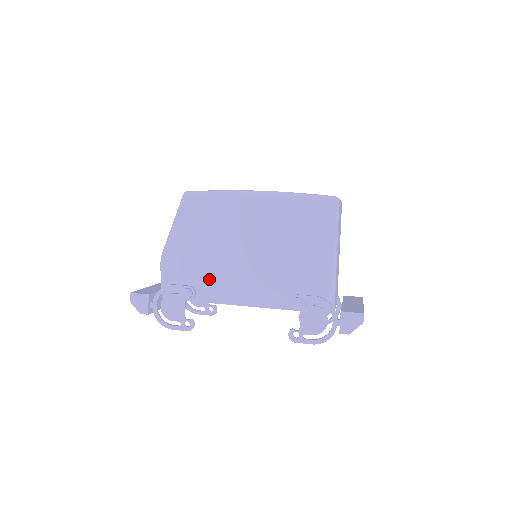
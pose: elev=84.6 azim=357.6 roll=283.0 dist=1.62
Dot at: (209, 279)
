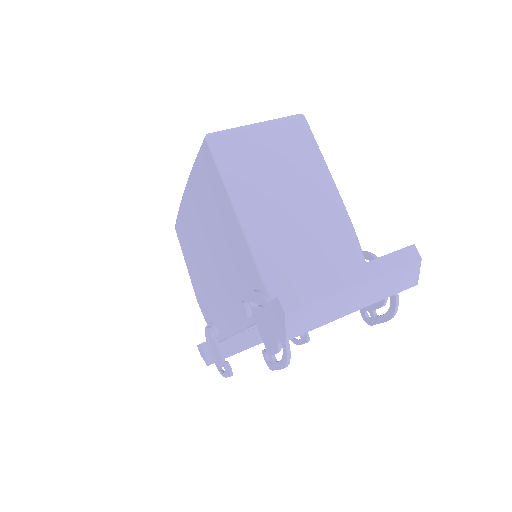
Dot at: (215, 309)
